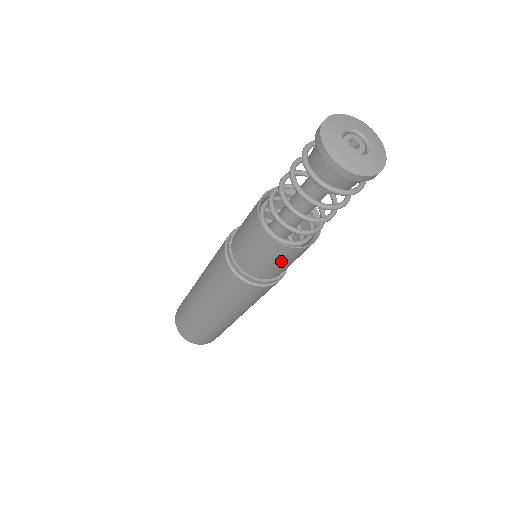
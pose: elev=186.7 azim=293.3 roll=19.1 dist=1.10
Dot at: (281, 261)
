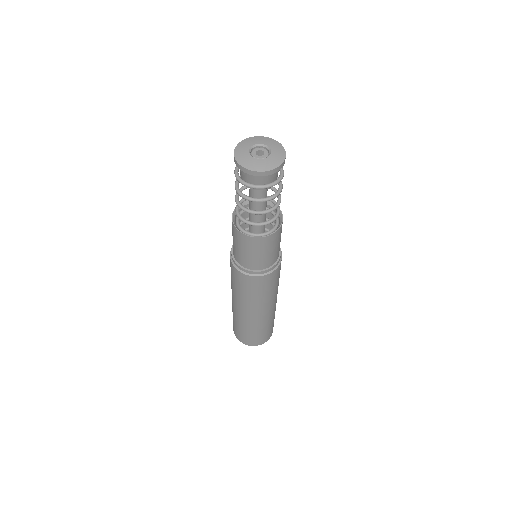
Dot at: (257, 251)
